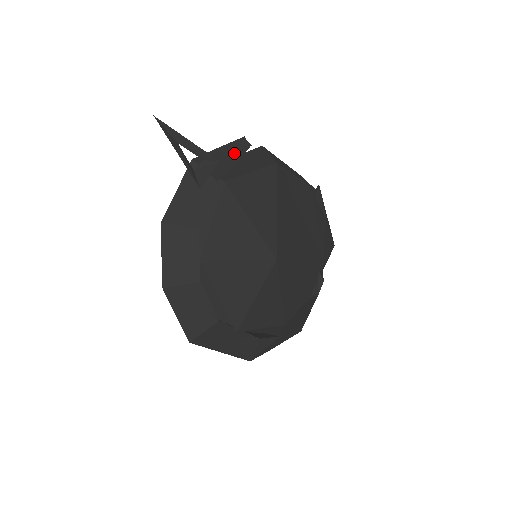
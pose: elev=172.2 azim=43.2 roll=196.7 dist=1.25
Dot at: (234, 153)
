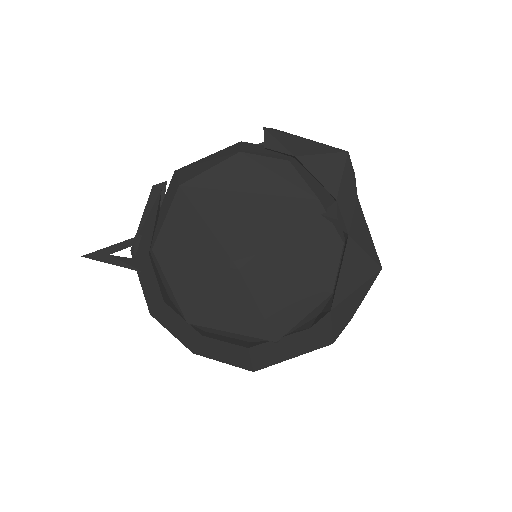
Dot at: (153, 211)
